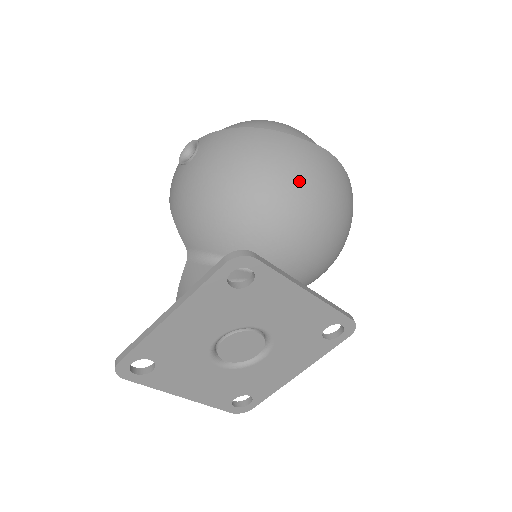
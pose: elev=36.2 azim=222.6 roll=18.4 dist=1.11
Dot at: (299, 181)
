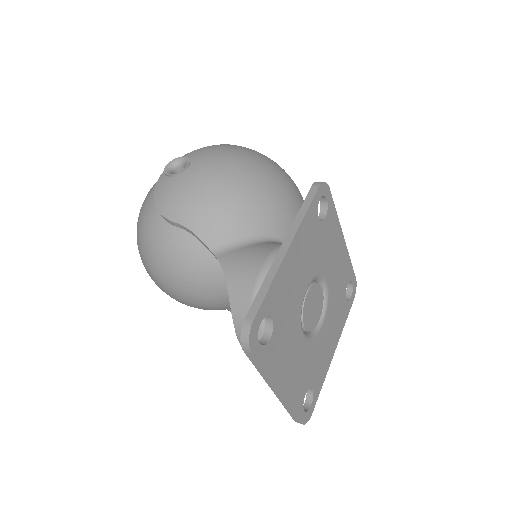
Dot at: (285, 172)
